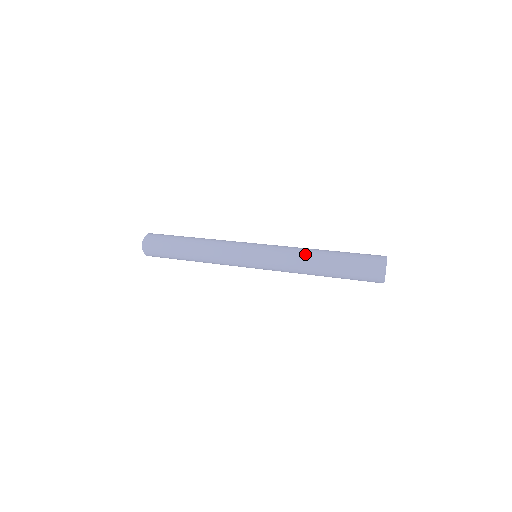
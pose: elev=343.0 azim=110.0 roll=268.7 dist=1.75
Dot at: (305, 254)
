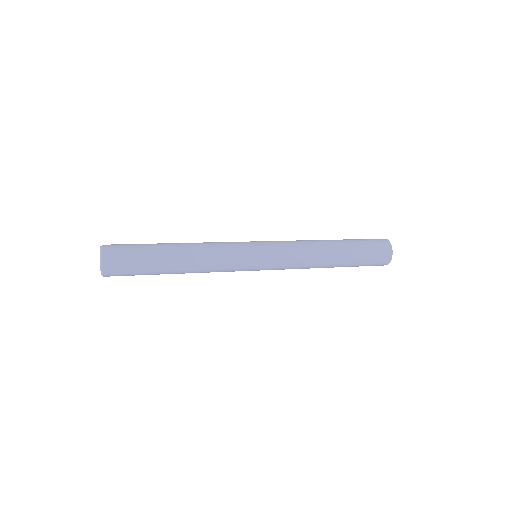
Dot at: occluded
